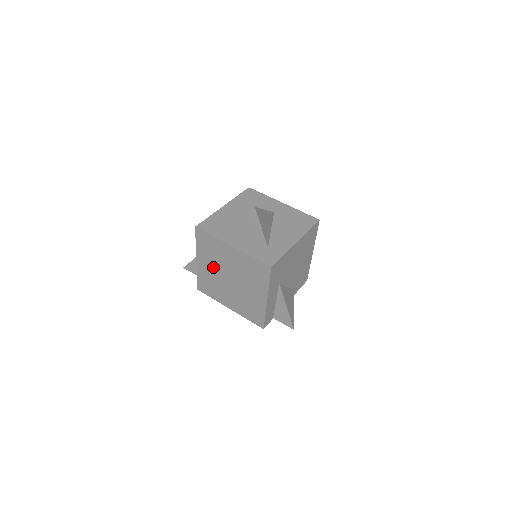
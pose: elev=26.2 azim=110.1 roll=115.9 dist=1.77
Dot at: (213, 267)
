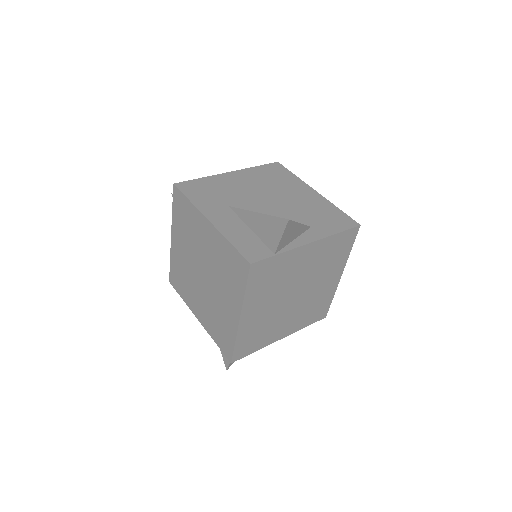
Dot at: (197, 295)
